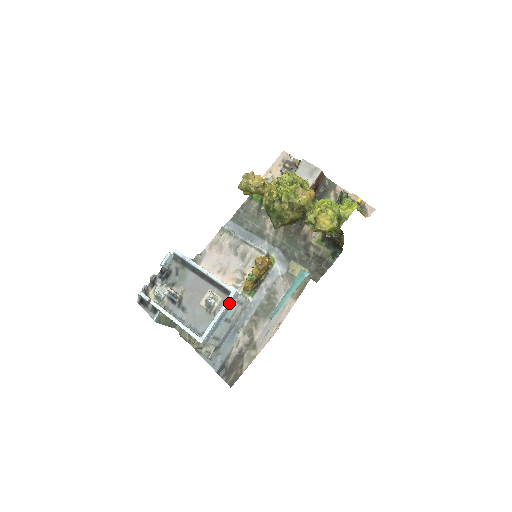
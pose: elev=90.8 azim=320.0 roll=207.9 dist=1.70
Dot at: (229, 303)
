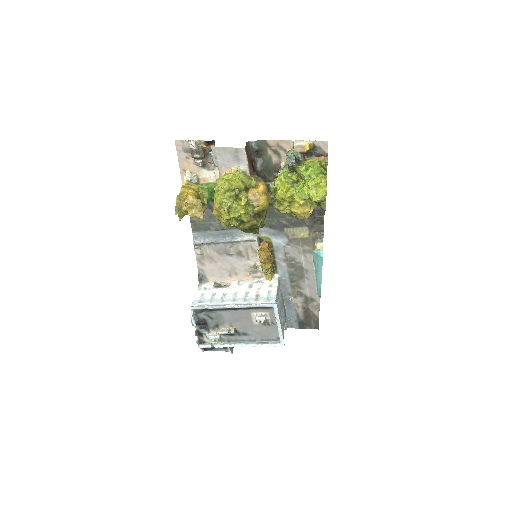
Dot at: occluded
